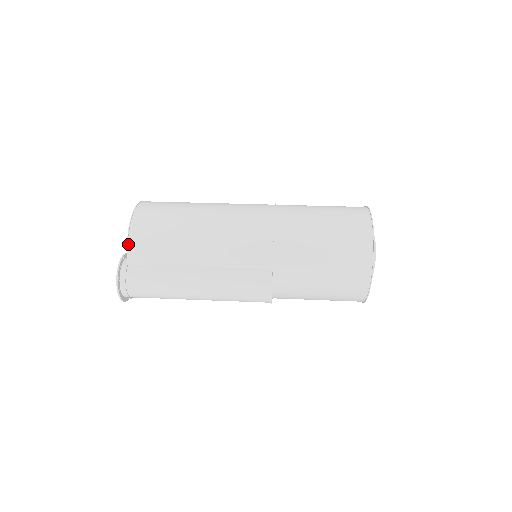
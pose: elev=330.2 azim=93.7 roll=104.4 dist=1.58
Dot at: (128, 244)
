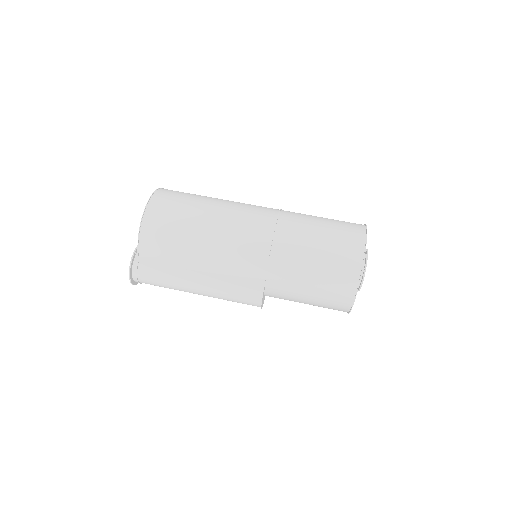
Dot at: (138, 245)
